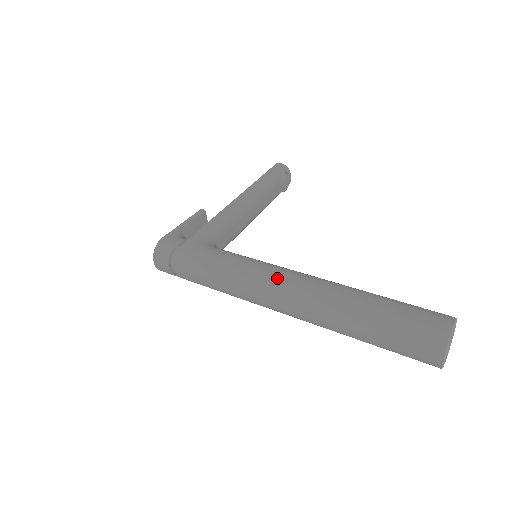
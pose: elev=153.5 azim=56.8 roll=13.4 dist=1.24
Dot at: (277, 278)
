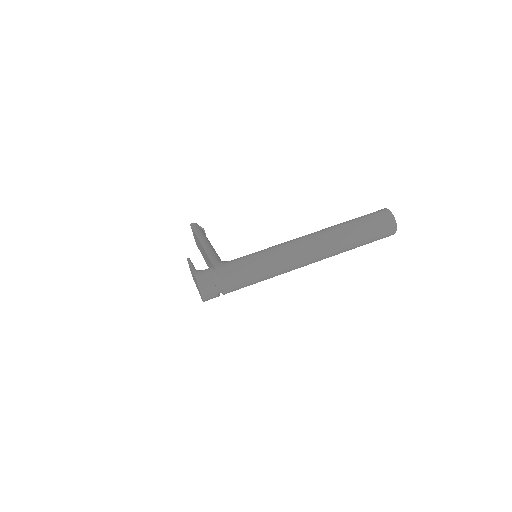
Dot at: (296, 243)
